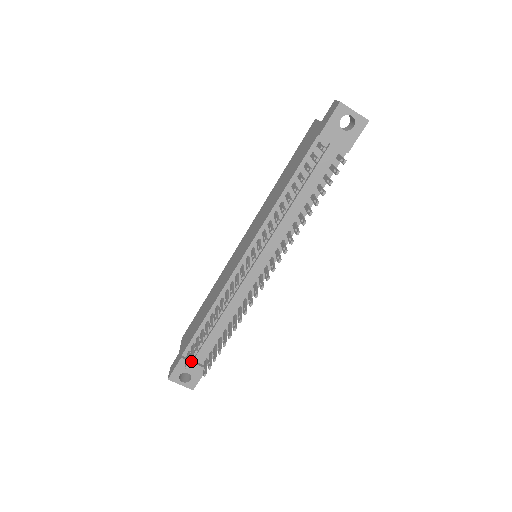
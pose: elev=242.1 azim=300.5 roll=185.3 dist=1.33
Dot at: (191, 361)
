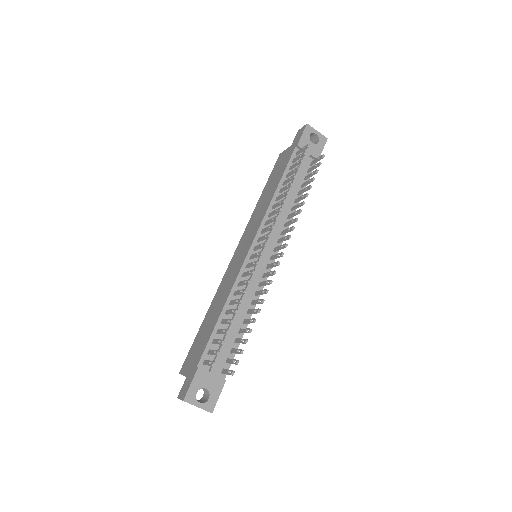
Dot at: (208, 372)
